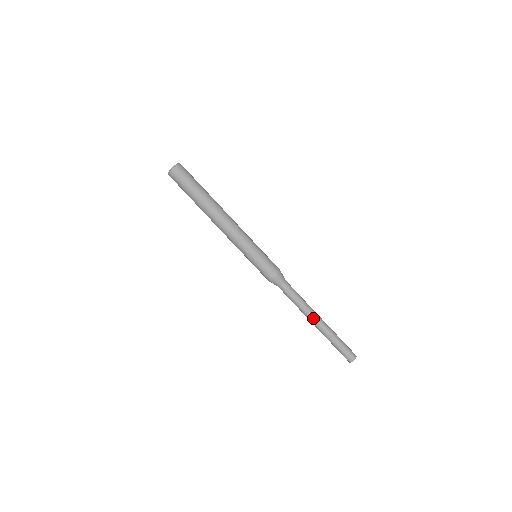
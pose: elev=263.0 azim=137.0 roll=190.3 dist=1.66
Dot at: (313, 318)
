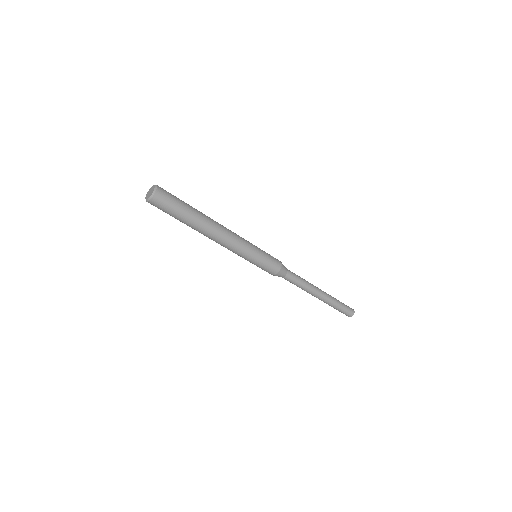
Dot at: (312, 295)
